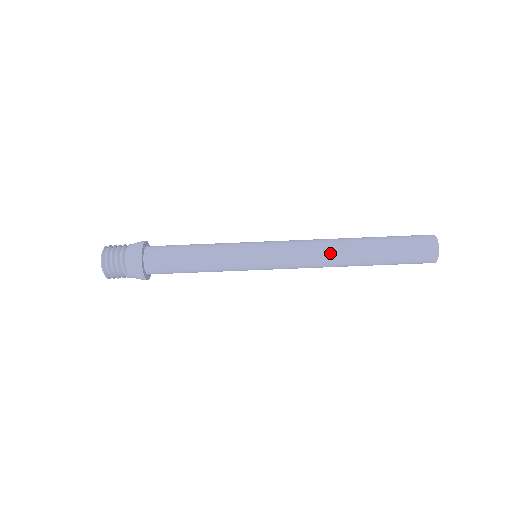
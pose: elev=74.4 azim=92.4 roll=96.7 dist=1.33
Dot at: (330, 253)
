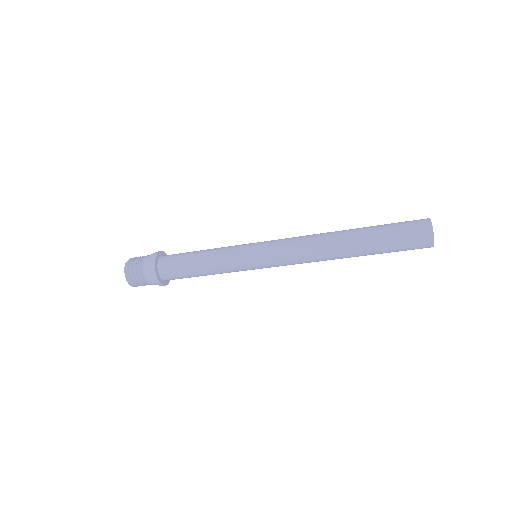
Dot at: occluded
